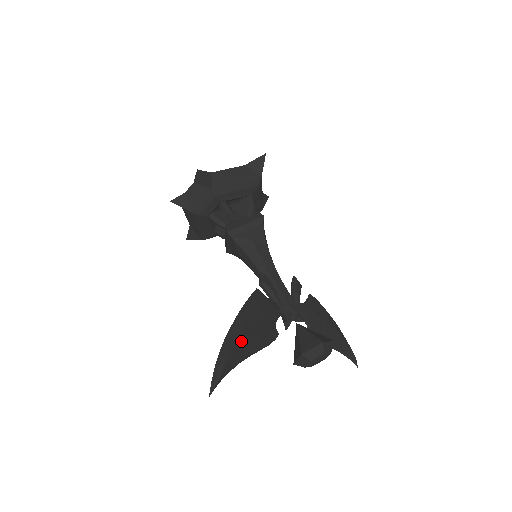
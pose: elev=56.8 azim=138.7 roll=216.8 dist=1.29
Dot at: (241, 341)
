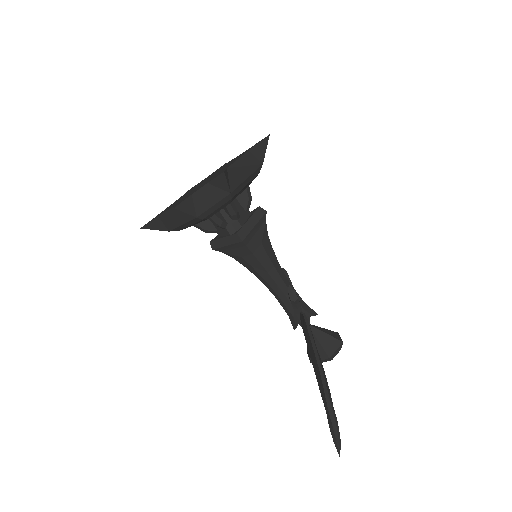
Dot at: (327, 383)
